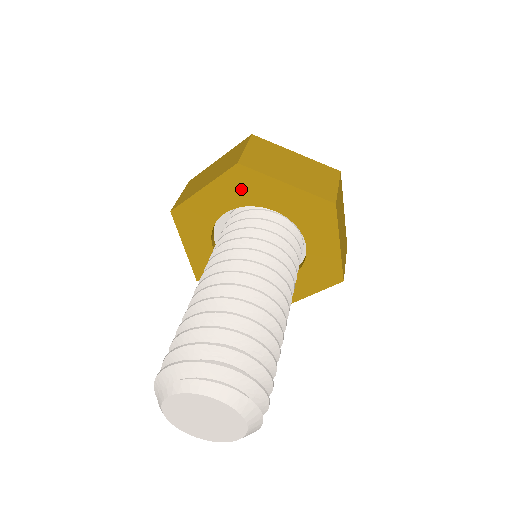
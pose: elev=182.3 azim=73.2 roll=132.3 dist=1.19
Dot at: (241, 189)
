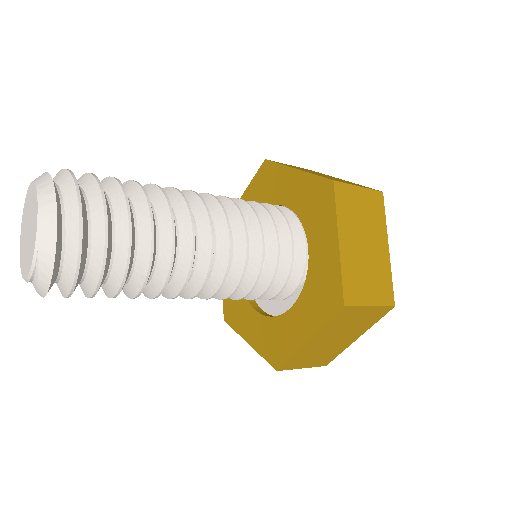
Dot at: (265, 188)
